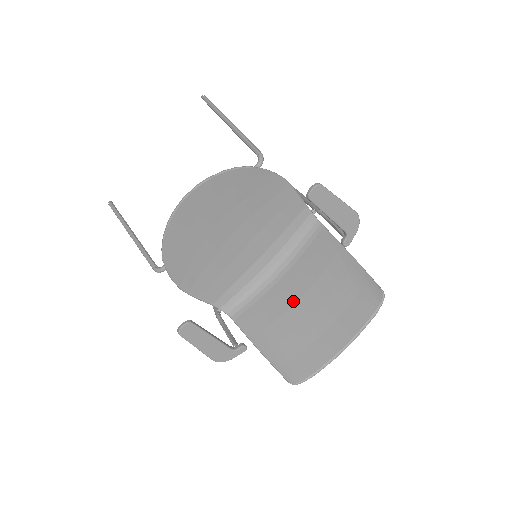
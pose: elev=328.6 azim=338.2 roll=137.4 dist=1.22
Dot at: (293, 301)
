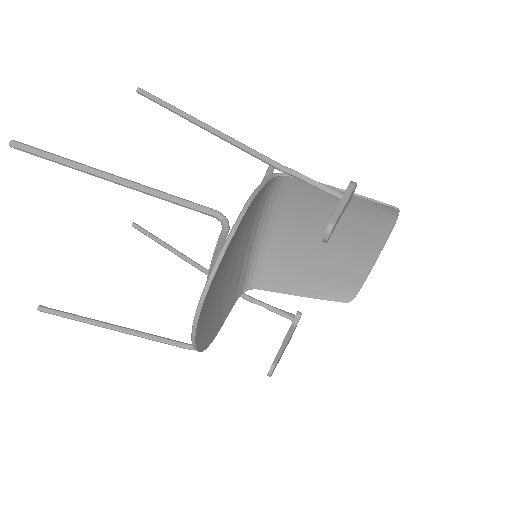
Dot at: (305, 247)
